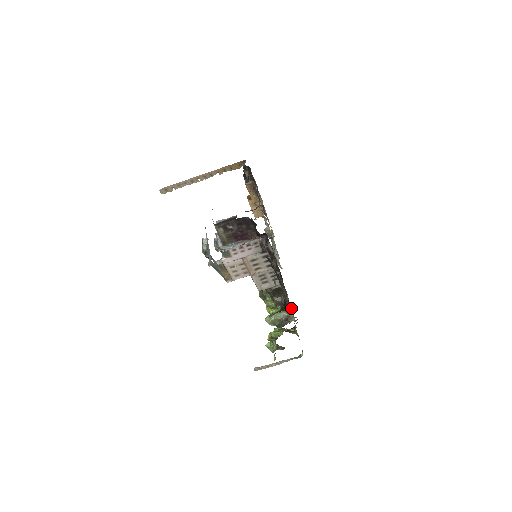
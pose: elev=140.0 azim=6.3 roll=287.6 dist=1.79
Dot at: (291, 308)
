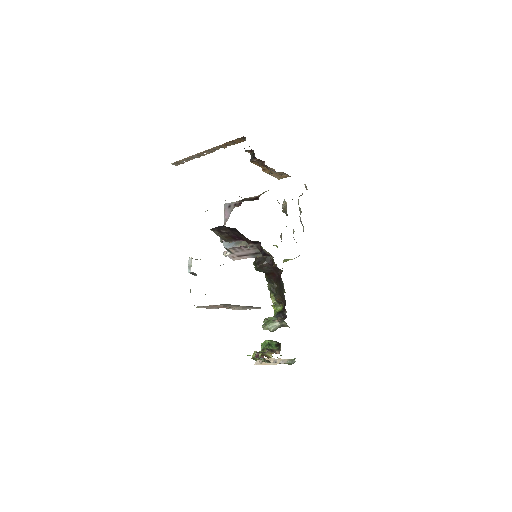
Dot at: (283, 320)
